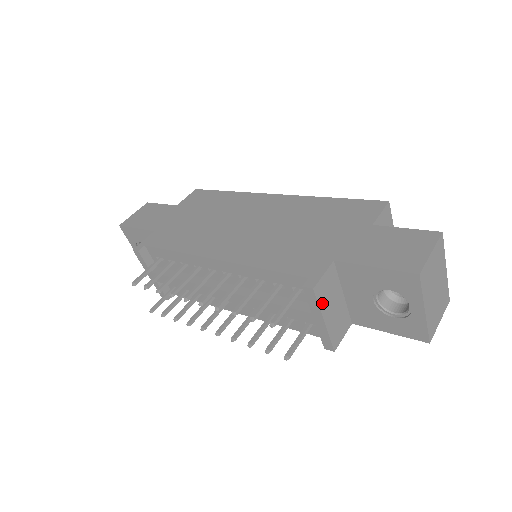
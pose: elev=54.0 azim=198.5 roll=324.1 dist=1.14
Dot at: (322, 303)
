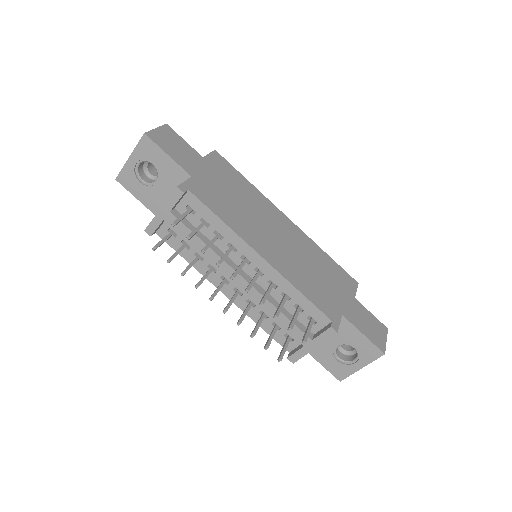
Dot at: (325, 339)
